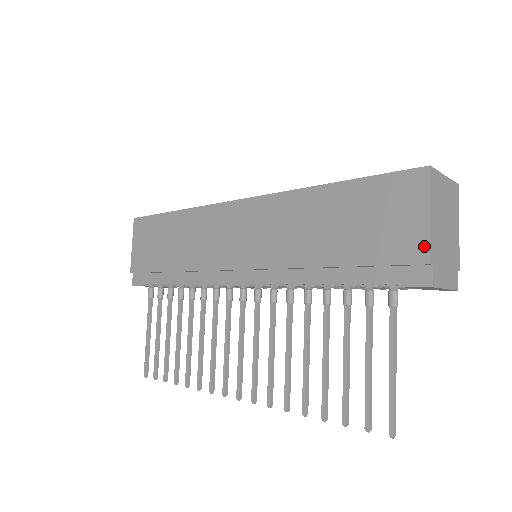
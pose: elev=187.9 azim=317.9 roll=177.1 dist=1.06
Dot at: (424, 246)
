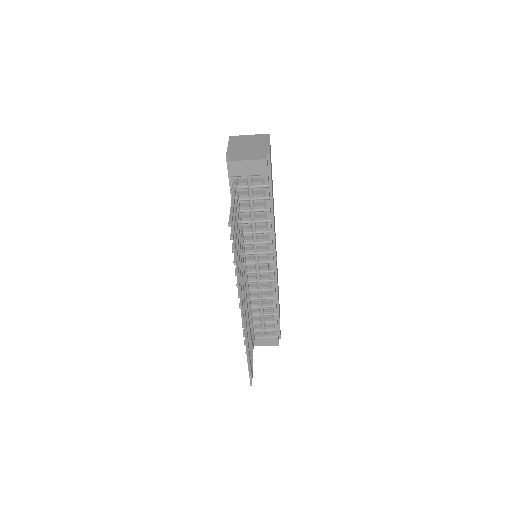
Dot at: occluded
